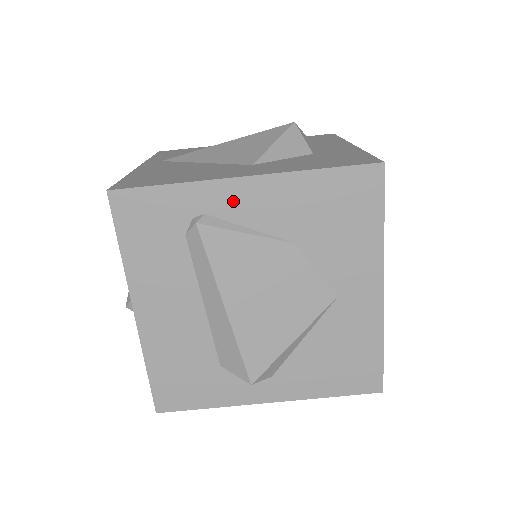
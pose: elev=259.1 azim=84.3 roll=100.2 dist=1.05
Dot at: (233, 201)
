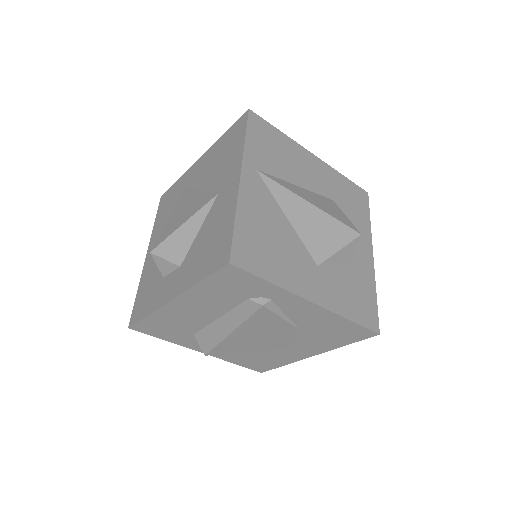
Dot at: (293, 305)
